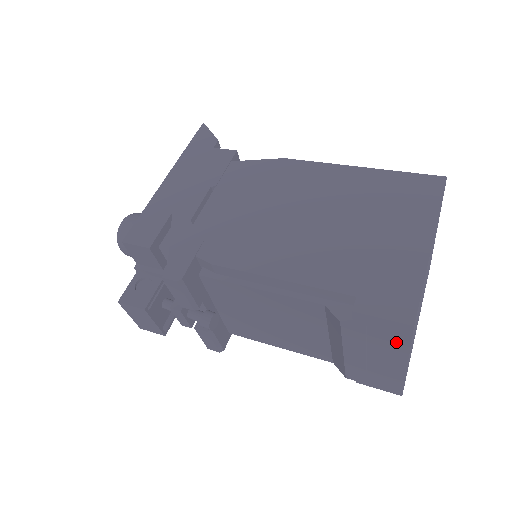
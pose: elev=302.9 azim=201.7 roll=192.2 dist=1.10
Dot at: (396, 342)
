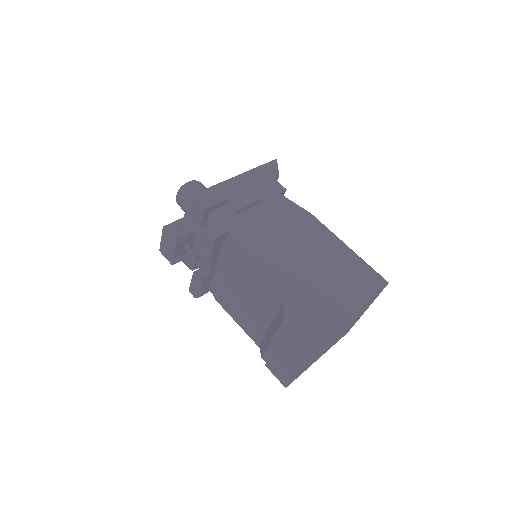
Dot at: (306, 346)
